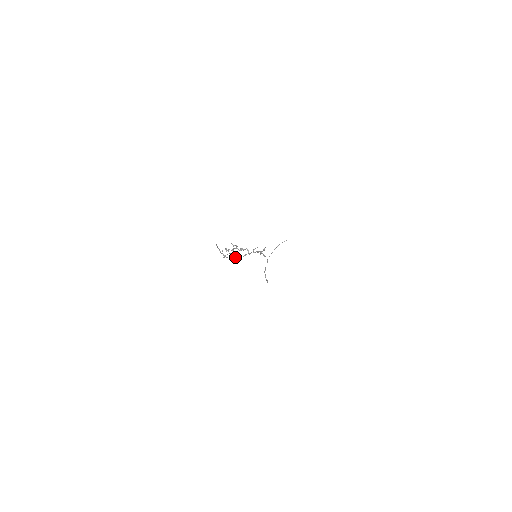
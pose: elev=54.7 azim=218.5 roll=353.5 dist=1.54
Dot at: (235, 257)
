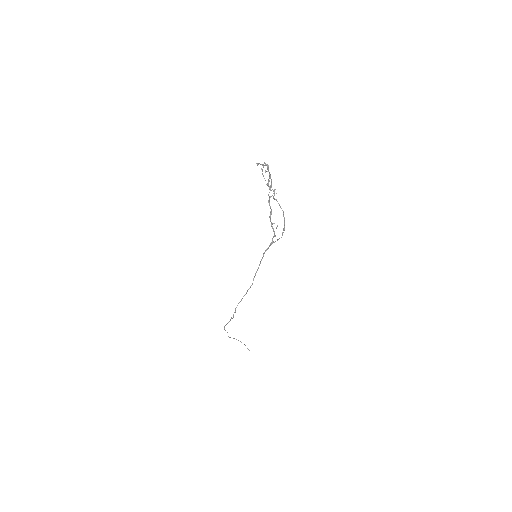
Dot at: (271, 180)
